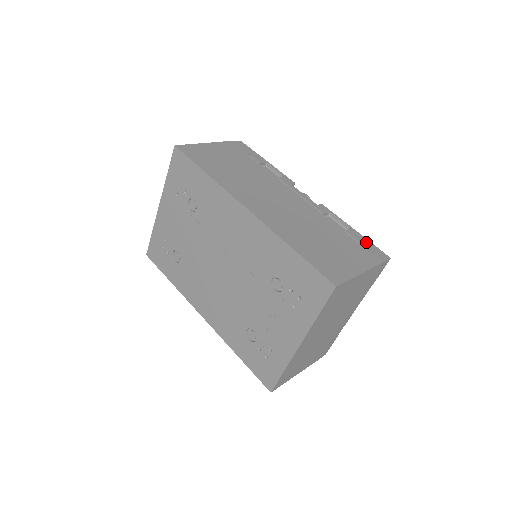
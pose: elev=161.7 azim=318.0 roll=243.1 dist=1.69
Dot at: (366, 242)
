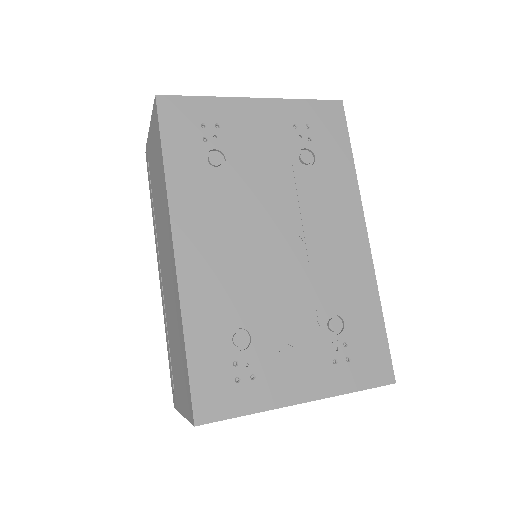
Dot at: occluded
